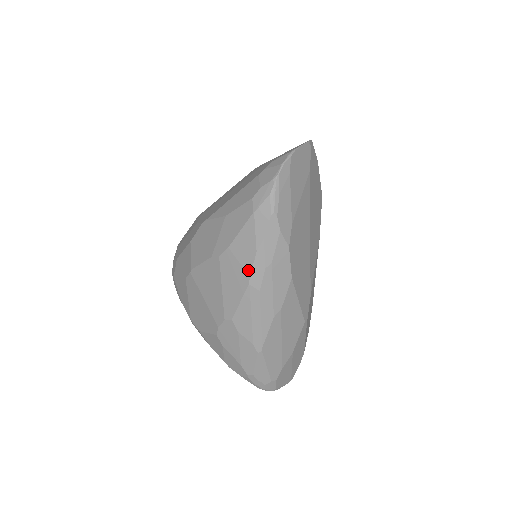
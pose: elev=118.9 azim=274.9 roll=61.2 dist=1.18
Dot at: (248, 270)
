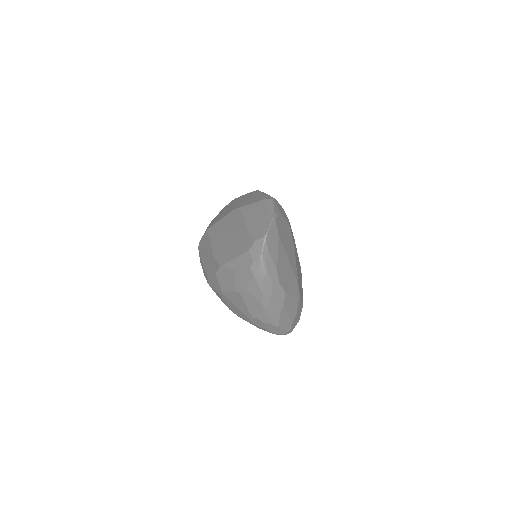
Dot at: (259, 300)
